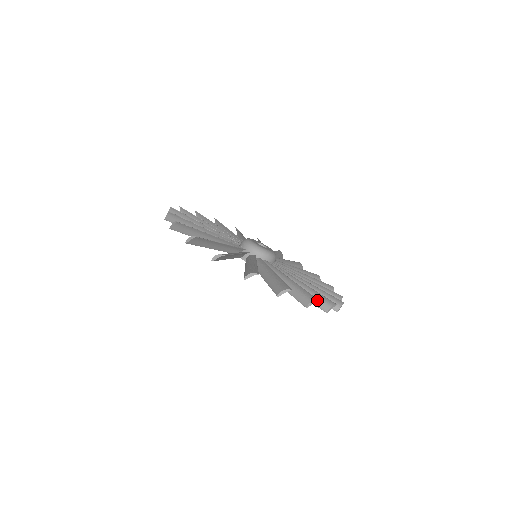
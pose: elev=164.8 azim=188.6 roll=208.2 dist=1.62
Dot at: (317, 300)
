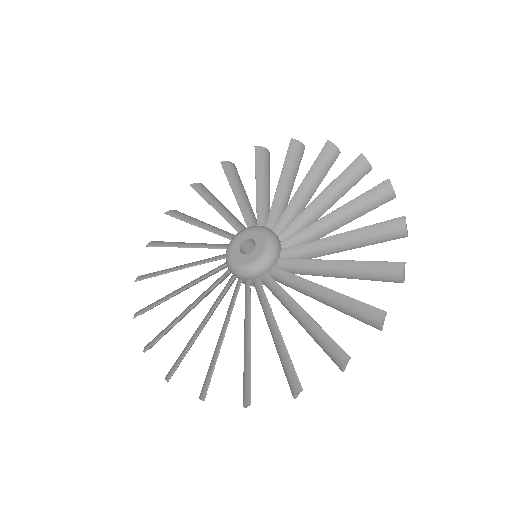
Dot at: (299, 391)
